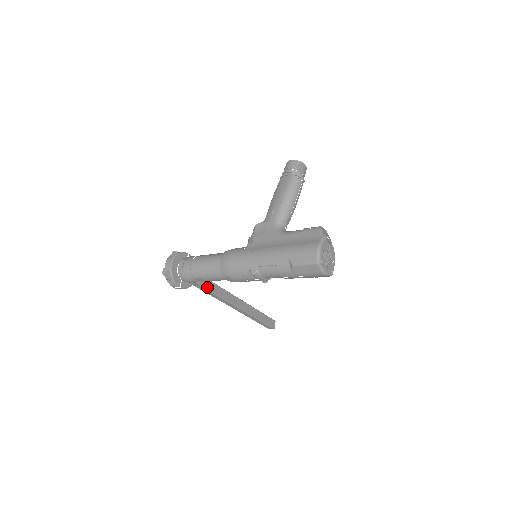
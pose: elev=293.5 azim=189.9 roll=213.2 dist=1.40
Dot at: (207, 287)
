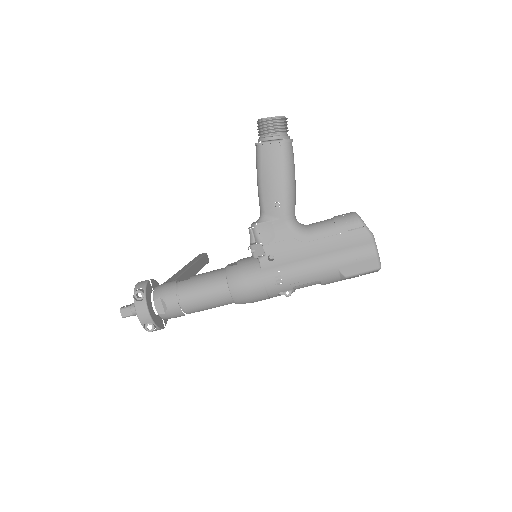
Dot at: occluded
